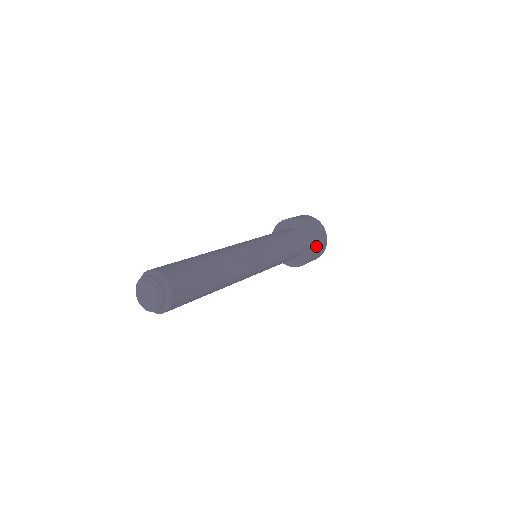
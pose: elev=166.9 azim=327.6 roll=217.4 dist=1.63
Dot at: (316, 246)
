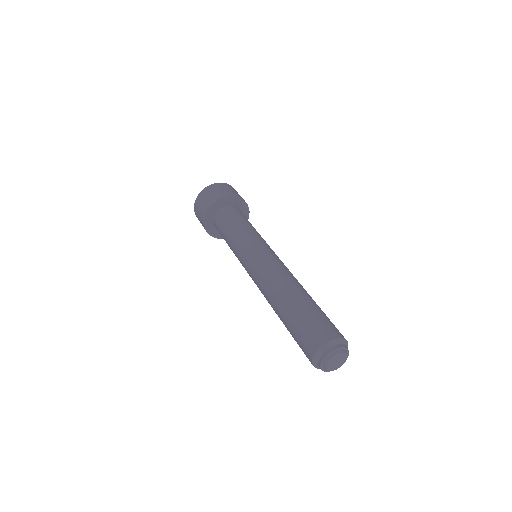
Dot at: occluded
